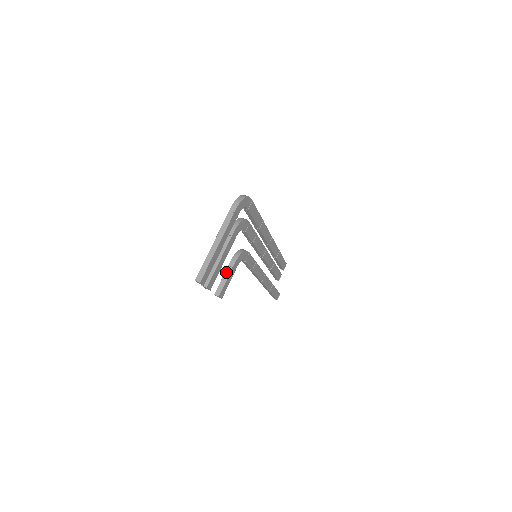
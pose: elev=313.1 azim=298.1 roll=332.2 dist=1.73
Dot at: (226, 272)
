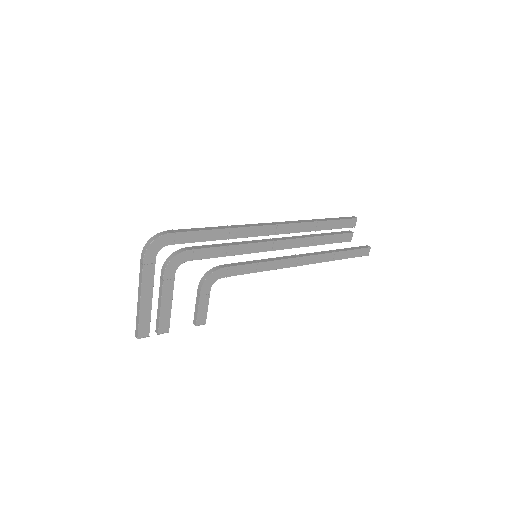
Dot at: (196, 300)
